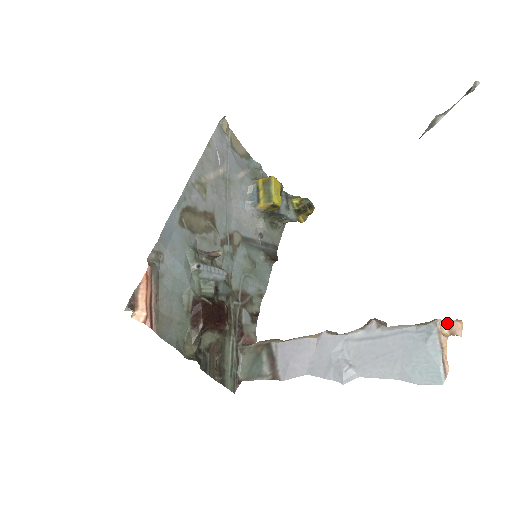
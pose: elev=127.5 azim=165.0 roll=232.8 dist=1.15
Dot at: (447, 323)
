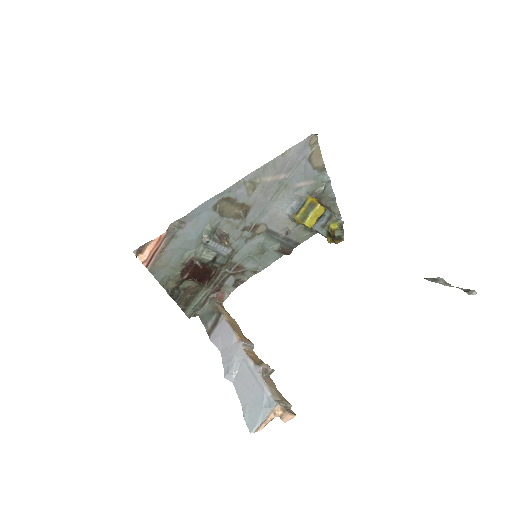
Dot at: (284, 410)
